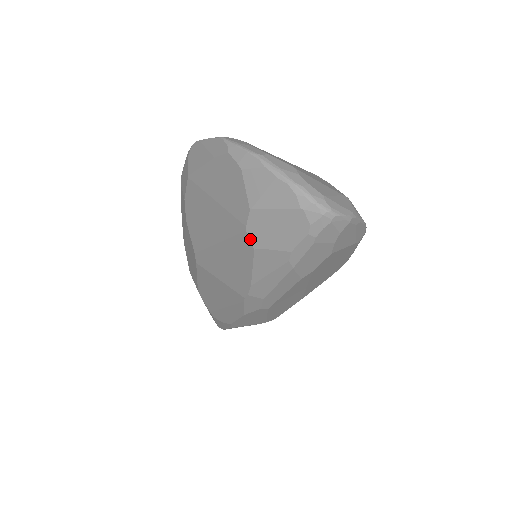
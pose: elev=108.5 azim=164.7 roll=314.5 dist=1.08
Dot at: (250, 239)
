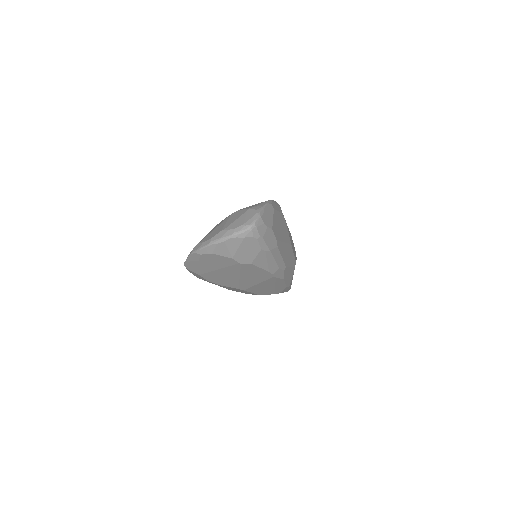
Dot at: (246, 264)
